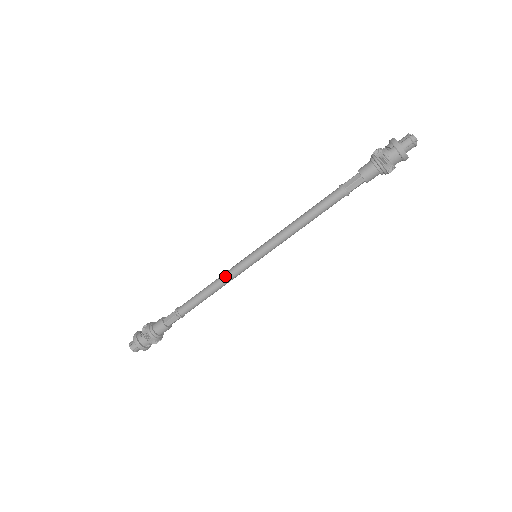
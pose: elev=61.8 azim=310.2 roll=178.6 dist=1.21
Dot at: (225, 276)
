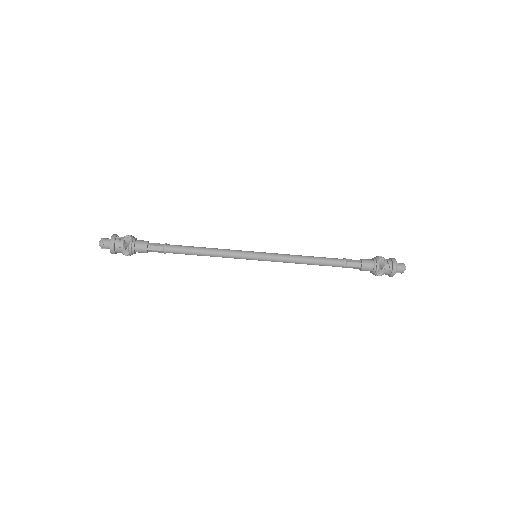
Dot at: (224, 255)
